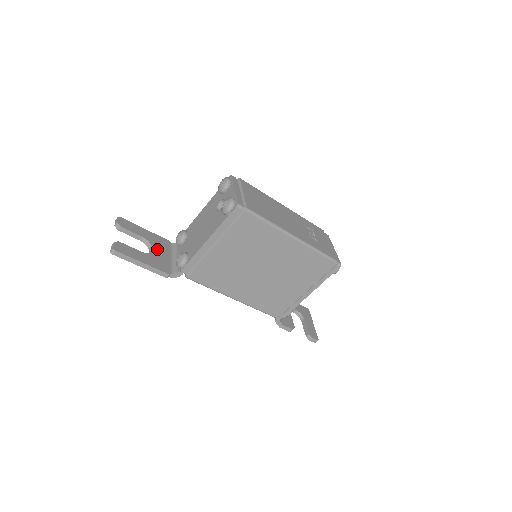
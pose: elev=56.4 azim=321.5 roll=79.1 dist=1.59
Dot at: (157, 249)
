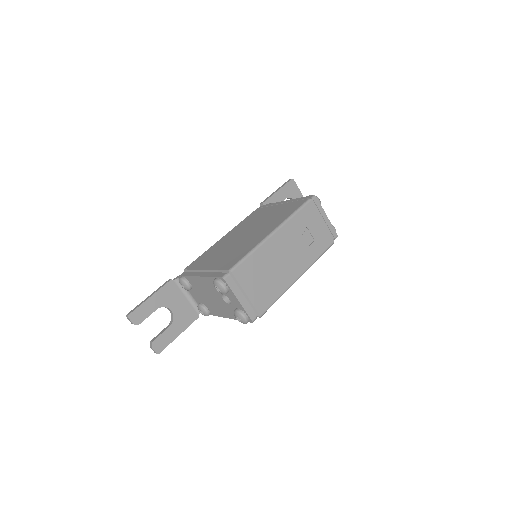
Dot at: (173, 305)
